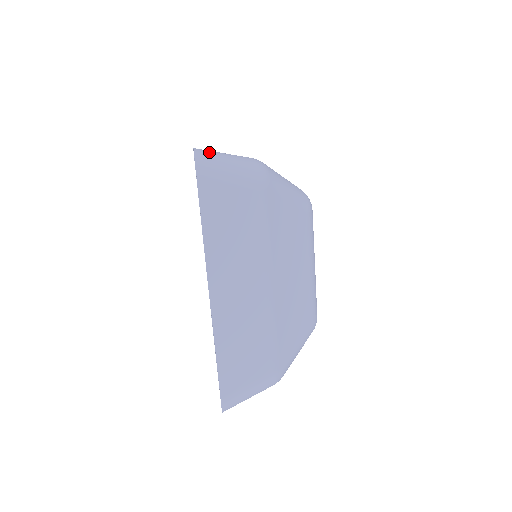
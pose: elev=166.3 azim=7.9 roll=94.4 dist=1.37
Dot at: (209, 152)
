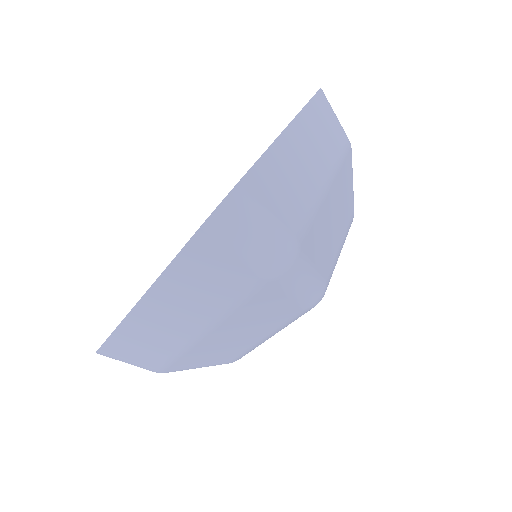
Dot at: (248, 202)
